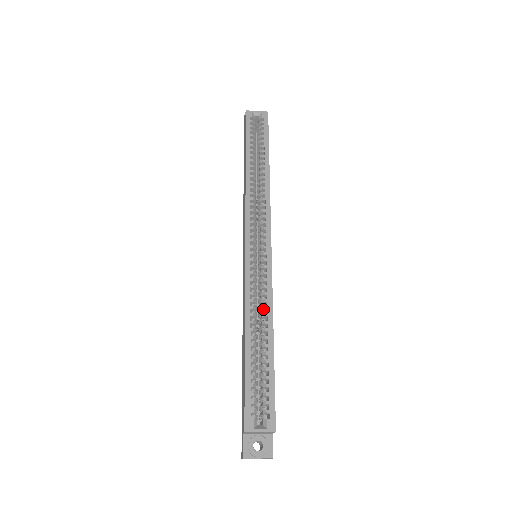
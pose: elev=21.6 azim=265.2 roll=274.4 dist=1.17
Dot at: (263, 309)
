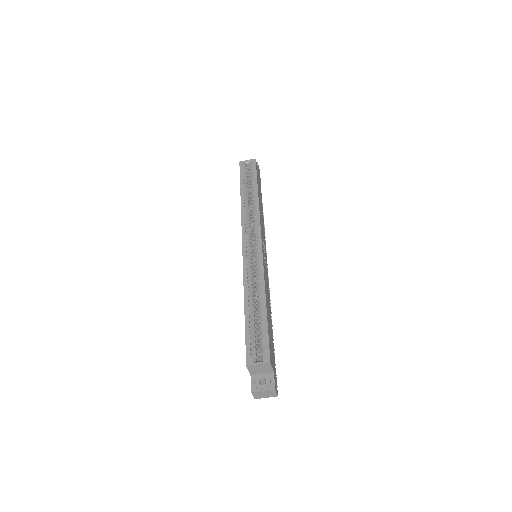
Dot at: (257, 284)
